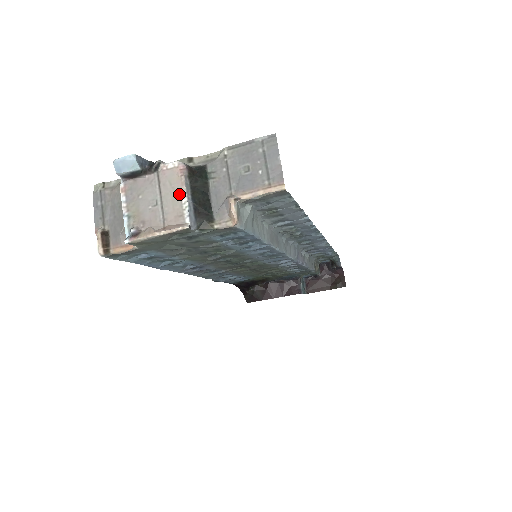
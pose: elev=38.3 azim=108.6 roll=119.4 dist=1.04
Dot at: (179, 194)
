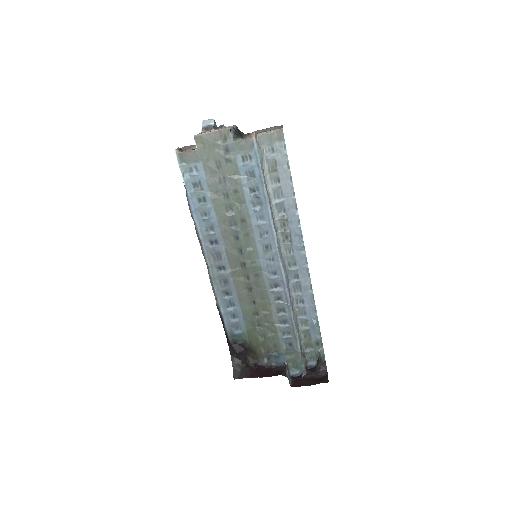
Dot at: occluded
